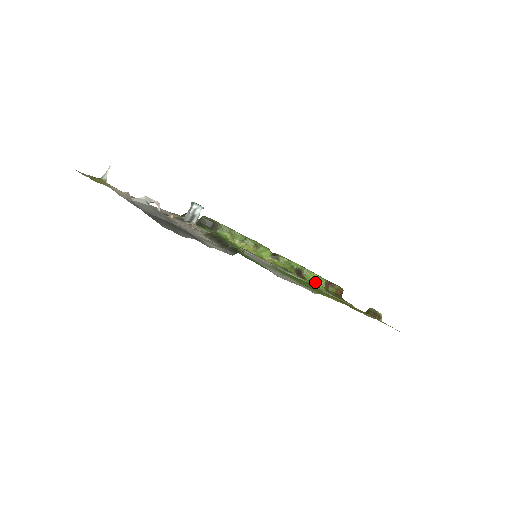
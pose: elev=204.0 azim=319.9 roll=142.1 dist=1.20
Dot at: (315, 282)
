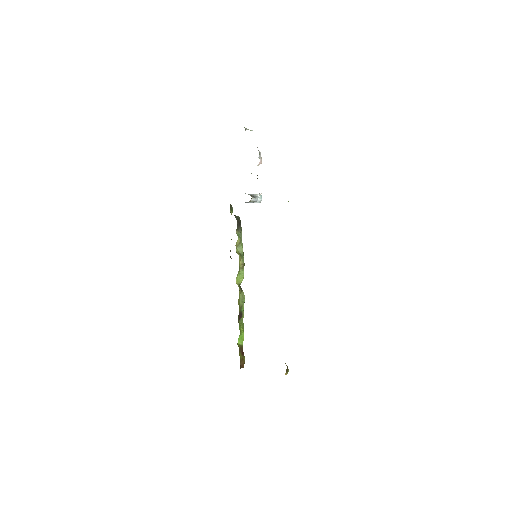
Dot at: (239, 336)
